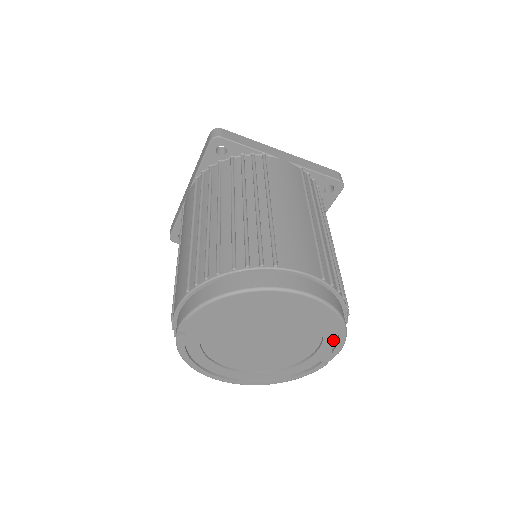
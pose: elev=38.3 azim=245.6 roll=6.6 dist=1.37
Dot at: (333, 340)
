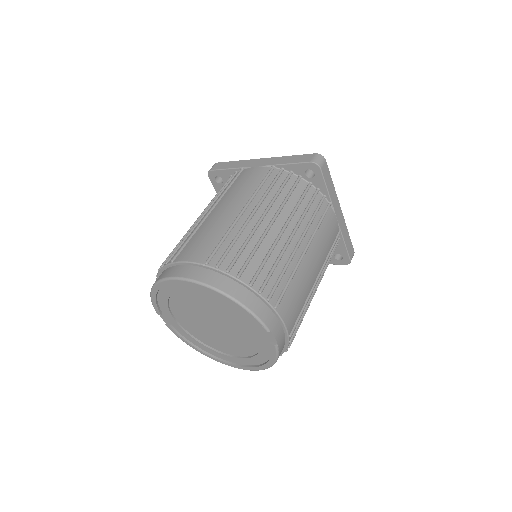
Dot at: (251, 318)
